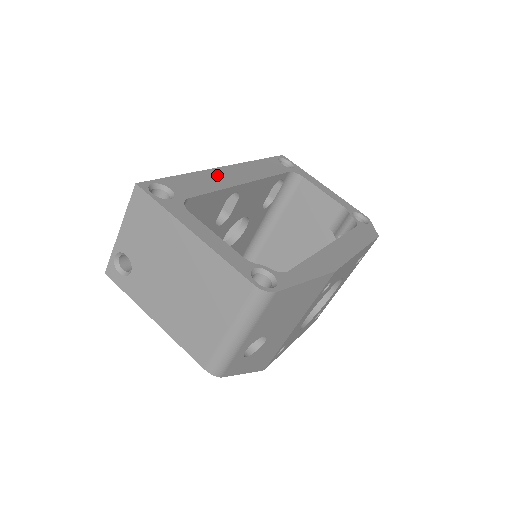
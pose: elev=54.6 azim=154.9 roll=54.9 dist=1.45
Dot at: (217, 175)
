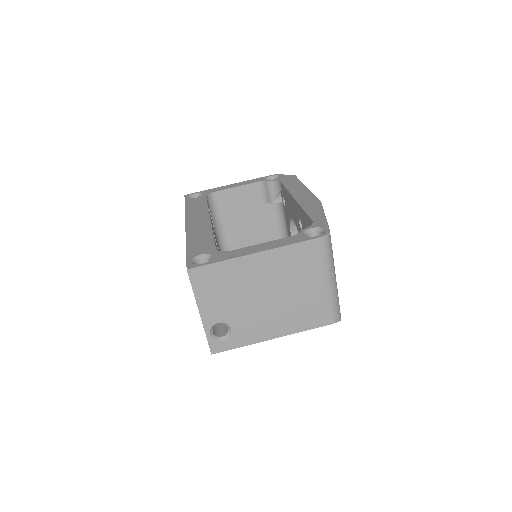
Dot at: (195, 230)
